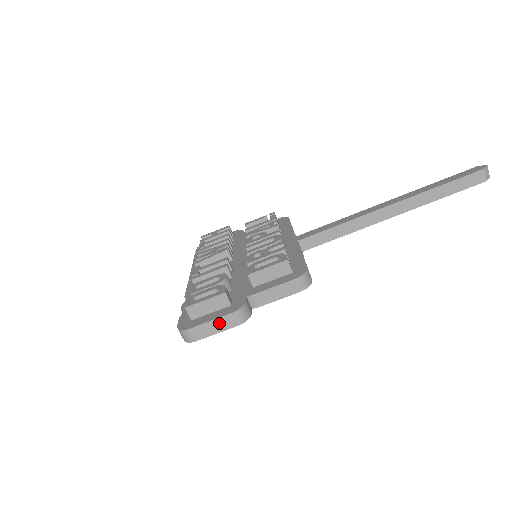
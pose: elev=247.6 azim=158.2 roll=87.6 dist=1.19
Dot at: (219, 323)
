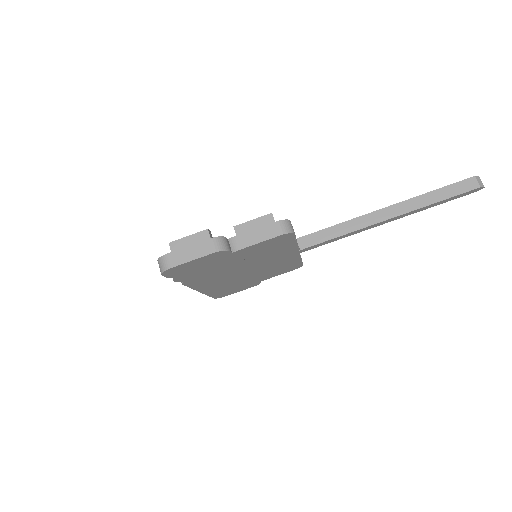
Dot at: (195, 249)
